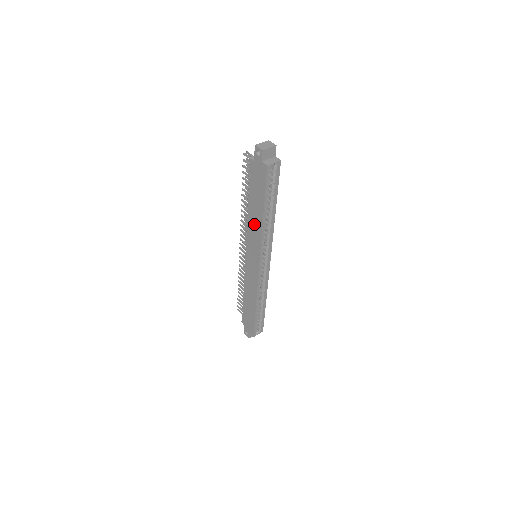
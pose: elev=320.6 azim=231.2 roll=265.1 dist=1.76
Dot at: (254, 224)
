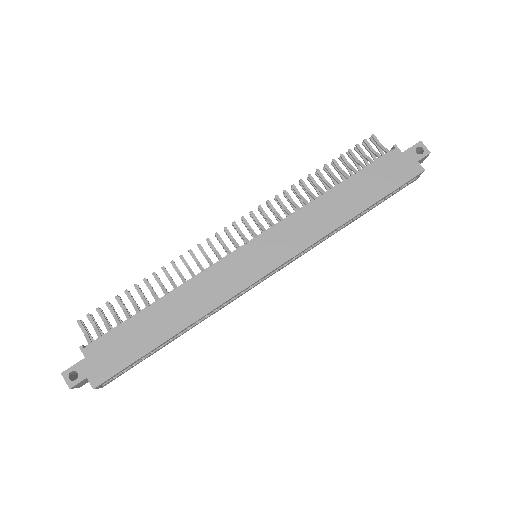
Dot at: (324, 214)
